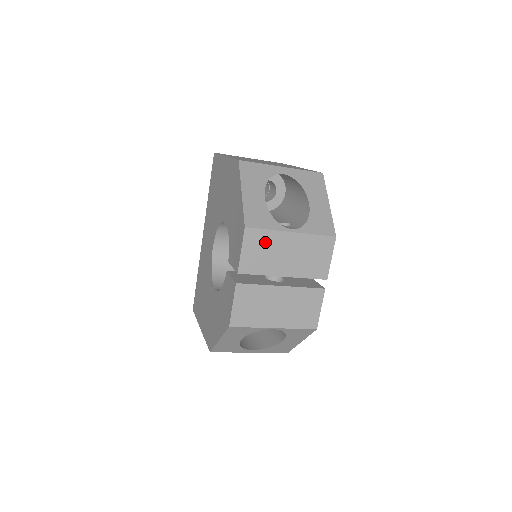
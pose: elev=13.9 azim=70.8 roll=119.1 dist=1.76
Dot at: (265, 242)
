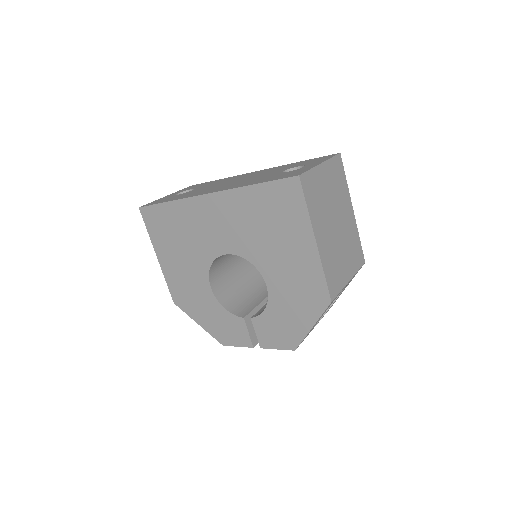
Dot at: occluded
